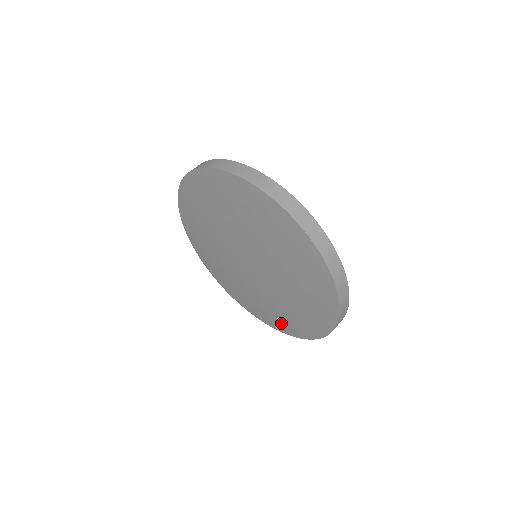
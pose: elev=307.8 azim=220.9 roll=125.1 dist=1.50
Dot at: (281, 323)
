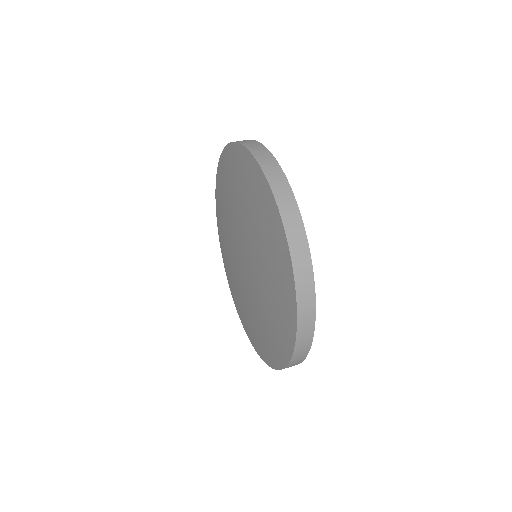
Dot at: (243, 316)
